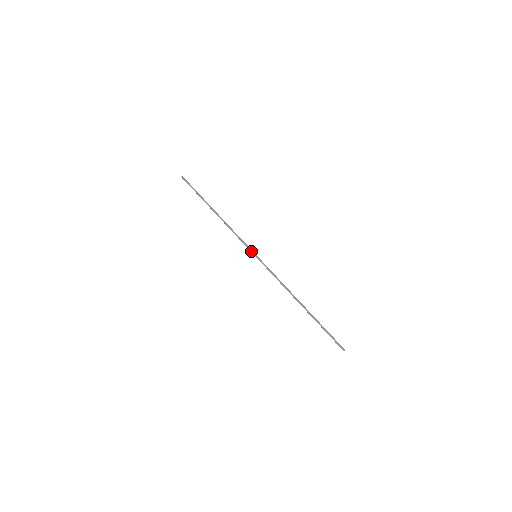
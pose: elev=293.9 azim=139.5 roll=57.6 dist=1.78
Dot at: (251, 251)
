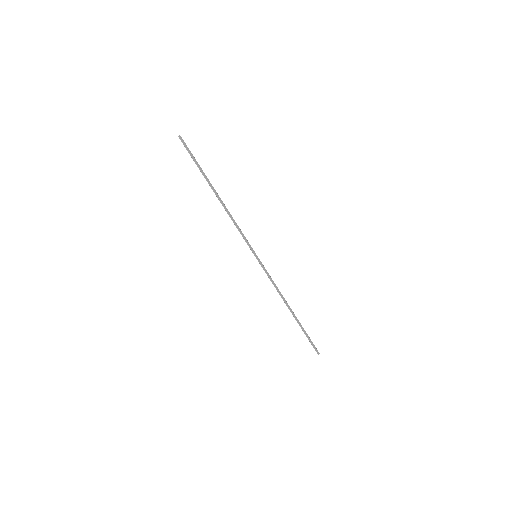
Dot at: (252, 250)
